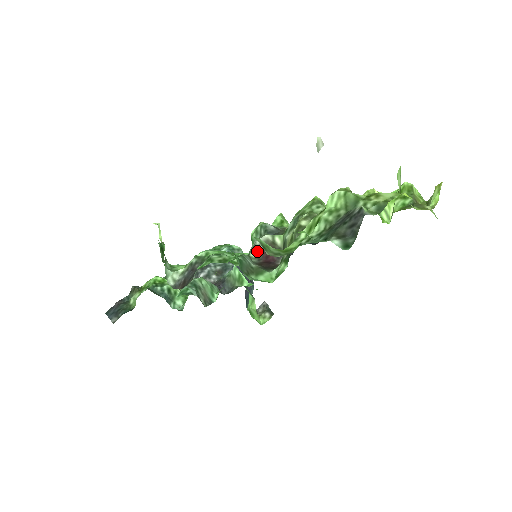
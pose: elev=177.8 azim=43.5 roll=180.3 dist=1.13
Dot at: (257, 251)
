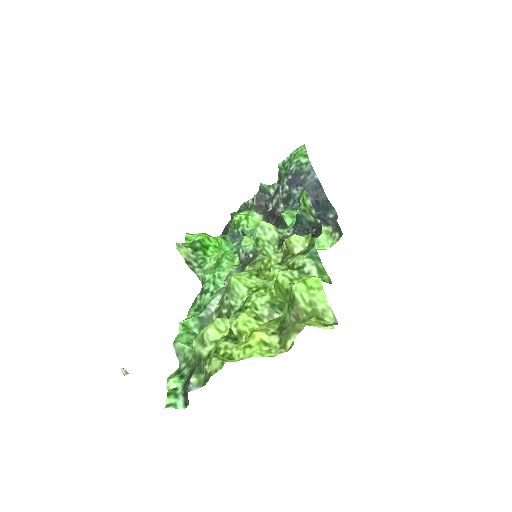
Dot at: occluded
